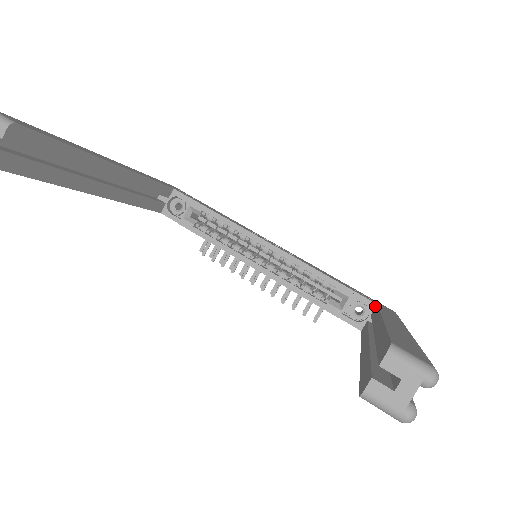
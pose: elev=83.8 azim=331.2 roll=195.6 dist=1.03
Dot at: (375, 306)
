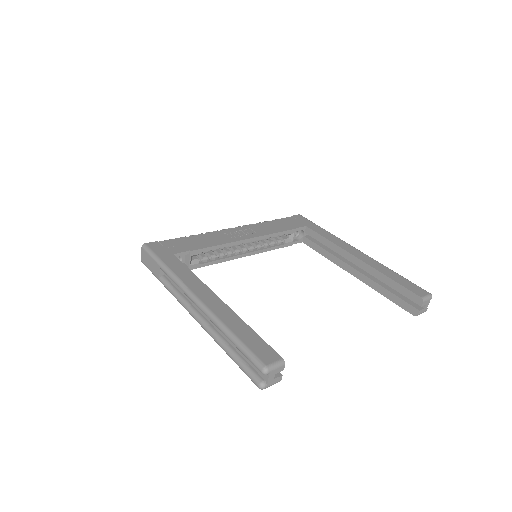
Dot at: (305, 228)
